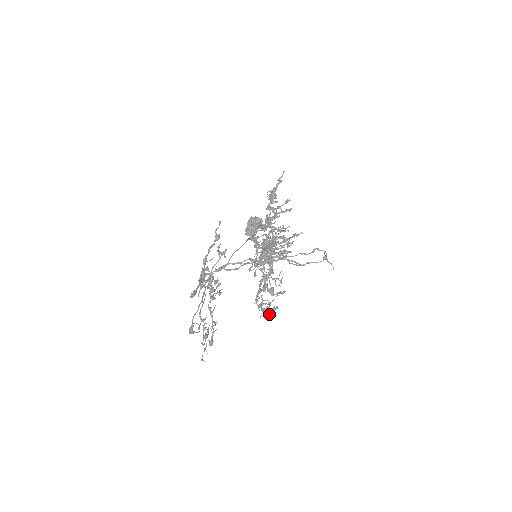
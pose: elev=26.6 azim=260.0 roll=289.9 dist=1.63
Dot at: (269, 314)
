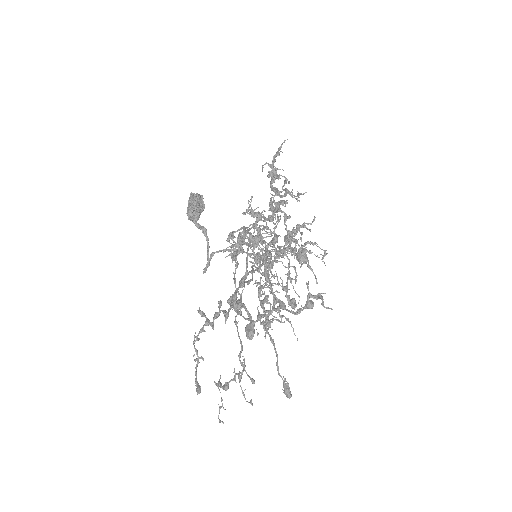
Dot at: occluded
